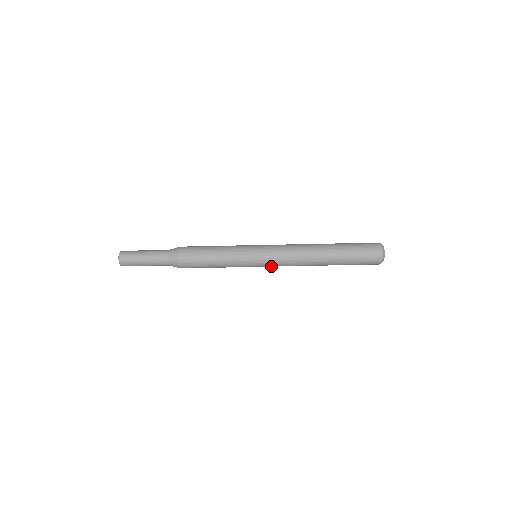
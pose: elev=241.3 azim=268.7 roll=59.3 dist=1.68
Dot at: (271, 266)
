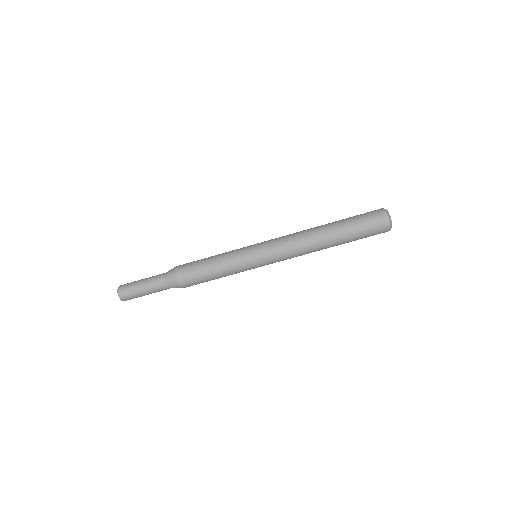
Dot at: (274, 262)
